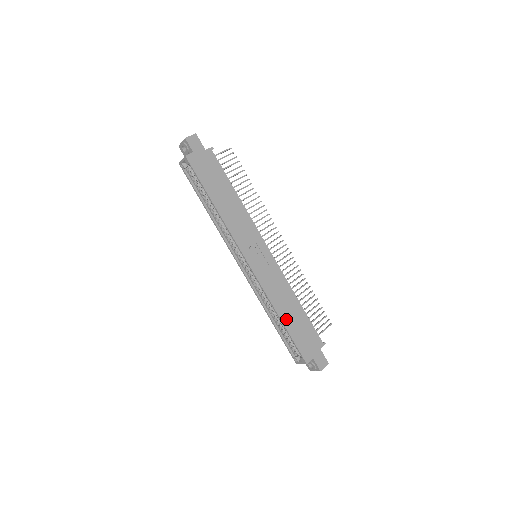
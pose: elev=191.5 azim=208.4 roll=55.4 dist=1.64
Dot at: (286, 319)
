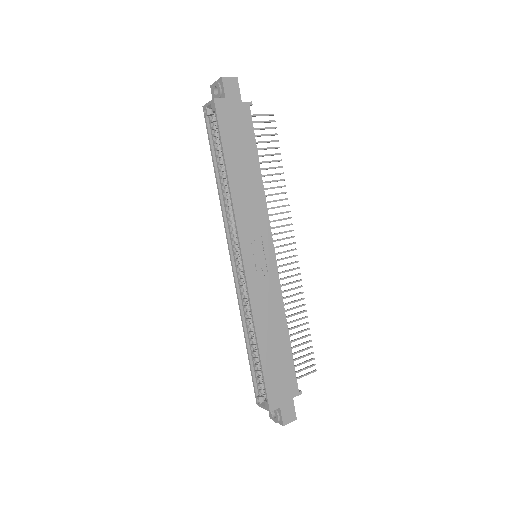
Dot at: (265, 347)
